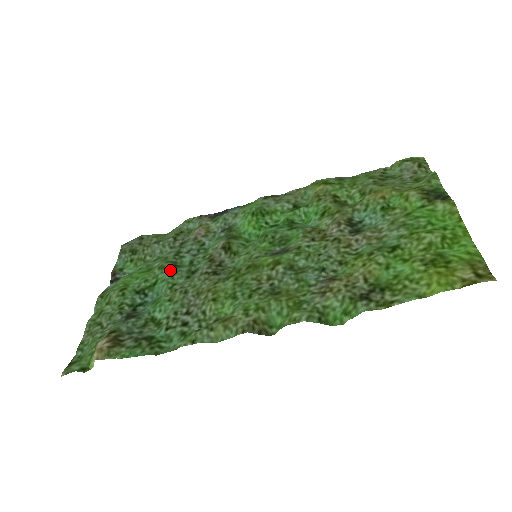
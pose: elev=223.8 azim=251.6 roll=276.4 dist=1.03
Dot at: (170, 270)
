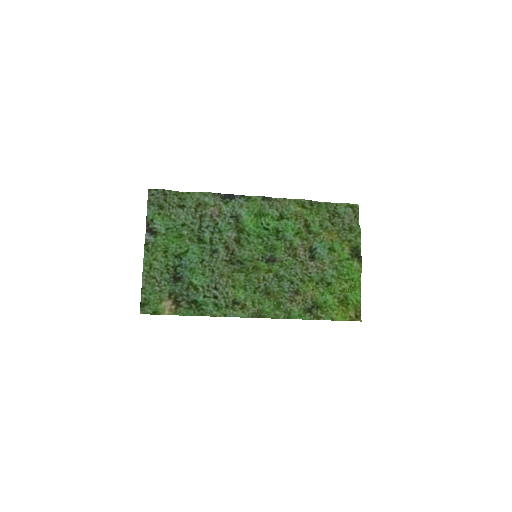
Dot at: (199, 246)
